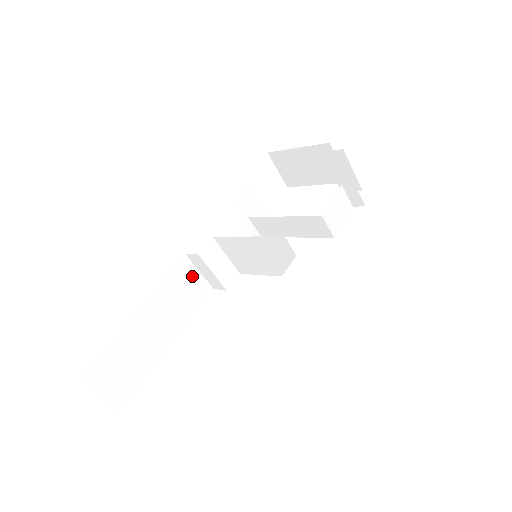
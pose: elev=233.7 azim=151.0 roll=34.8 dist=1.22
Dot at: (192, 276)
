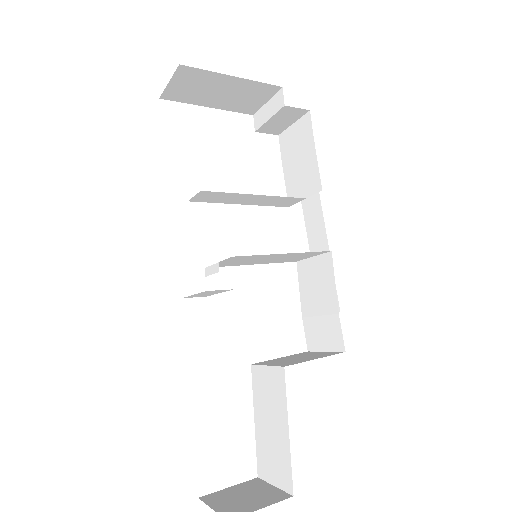
Dot at: occluded
